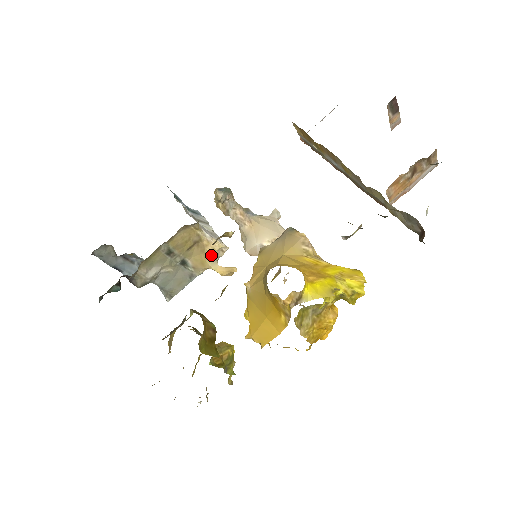
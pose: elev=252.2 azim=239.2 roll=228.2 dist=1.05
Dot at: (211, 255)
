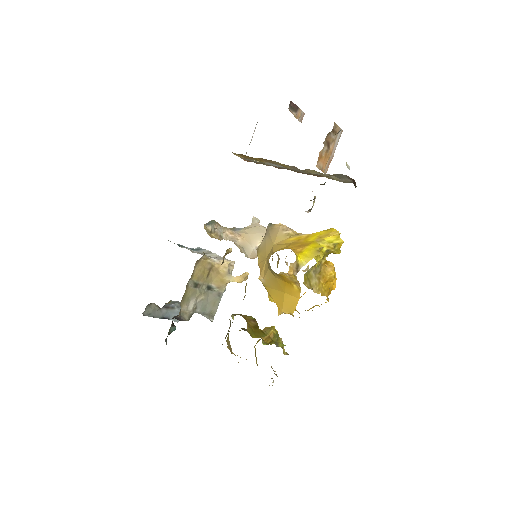
Dot at: (225, 272)
